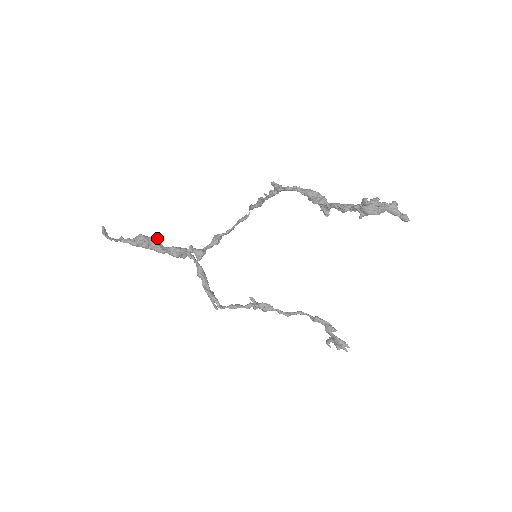
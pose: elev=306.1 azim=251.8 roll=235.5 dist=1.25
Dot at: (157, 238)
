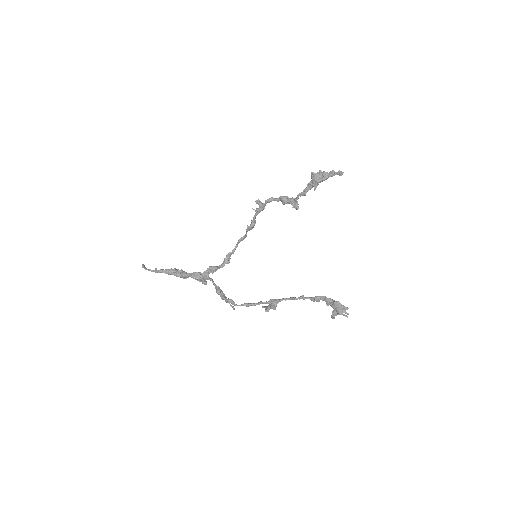
Dot at: occluded
